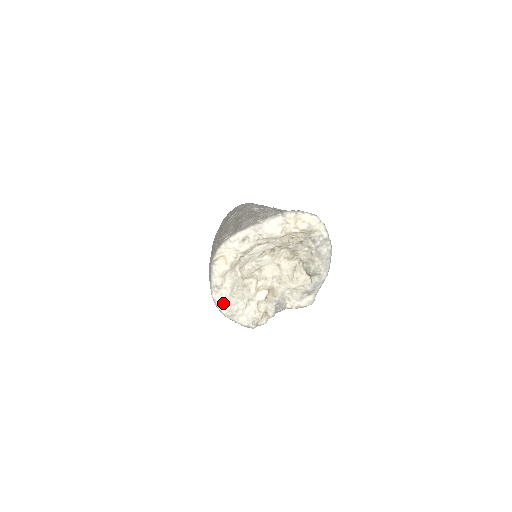
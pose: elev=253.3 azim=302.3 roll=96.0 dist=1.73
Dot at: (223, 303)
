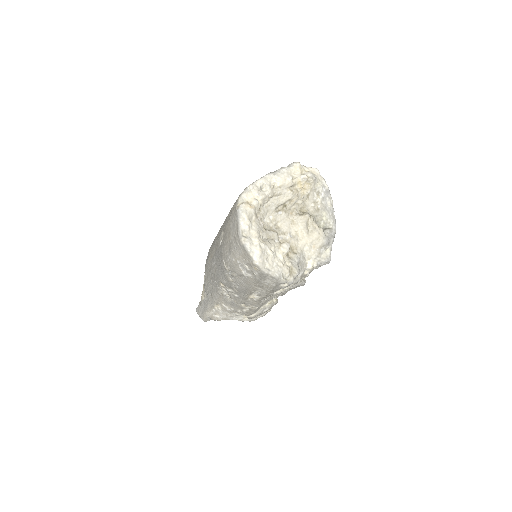
Dot at: (254, 248)
